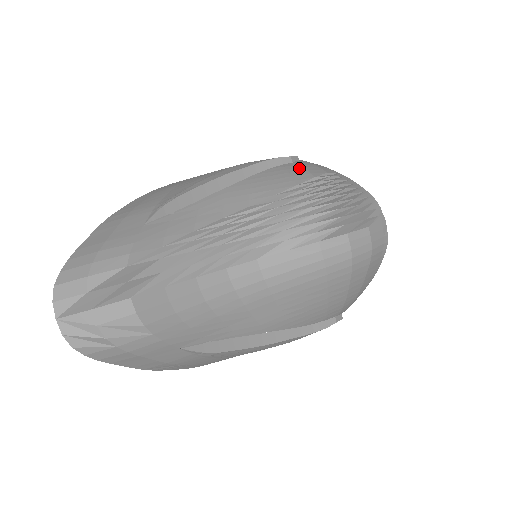
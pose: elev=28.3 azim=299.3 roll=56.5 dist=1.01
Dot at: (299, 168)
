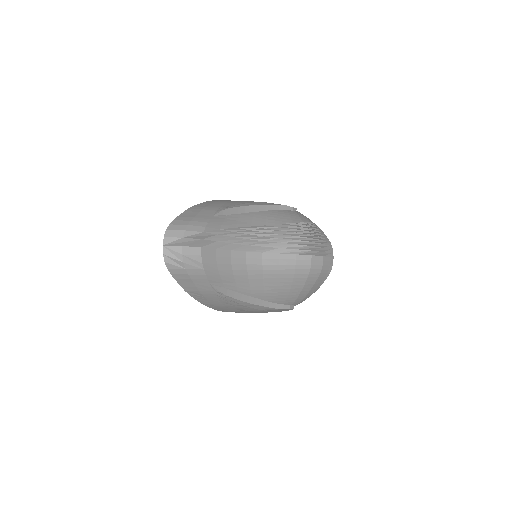
Dot at: (296, 215)
